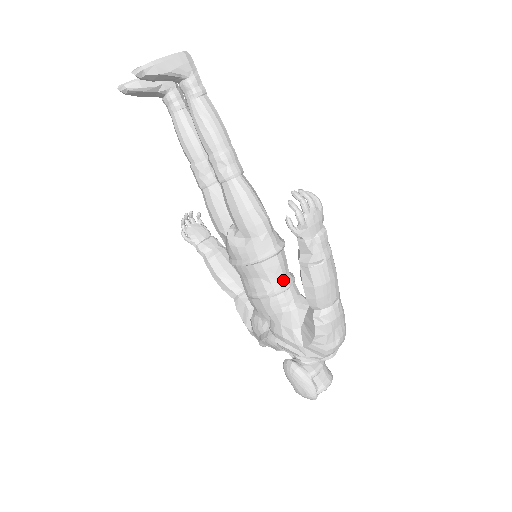
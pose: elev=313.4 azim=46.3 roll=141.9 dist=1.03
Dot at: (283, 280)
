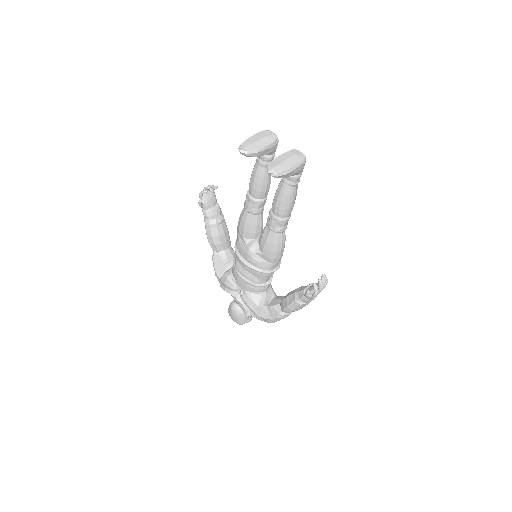
Dot at: (268, 280)
